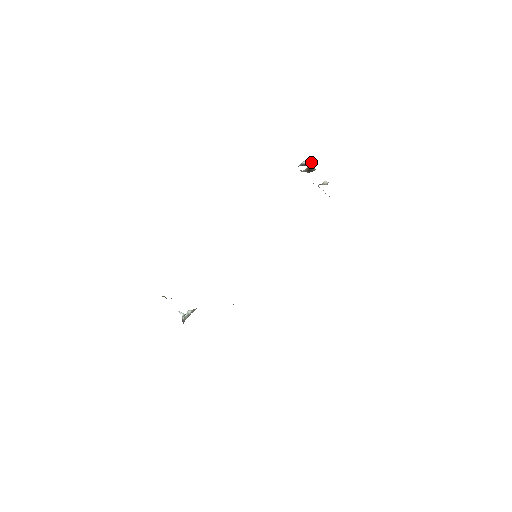
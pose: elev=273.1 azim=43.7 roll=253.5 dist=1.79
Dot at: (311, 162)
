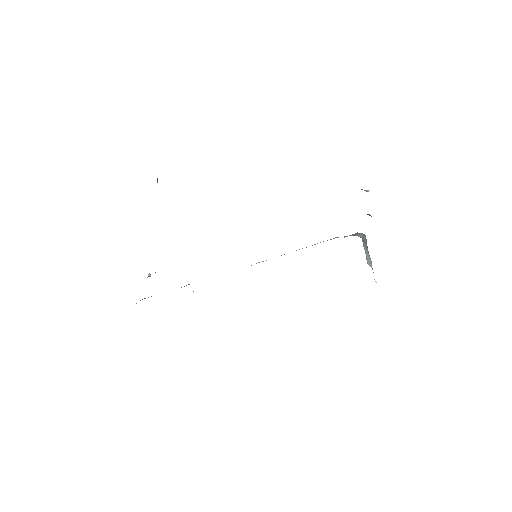
Dot at: occluded
